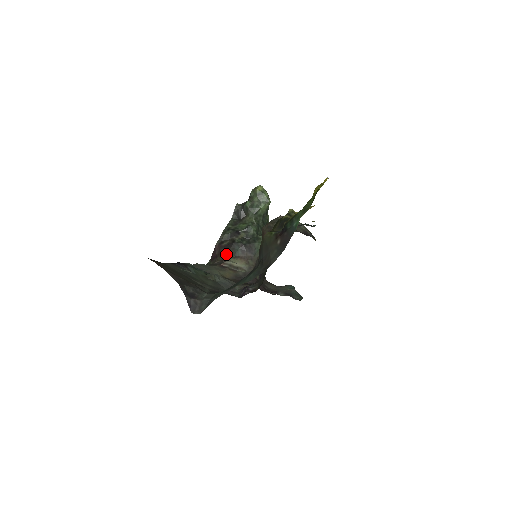
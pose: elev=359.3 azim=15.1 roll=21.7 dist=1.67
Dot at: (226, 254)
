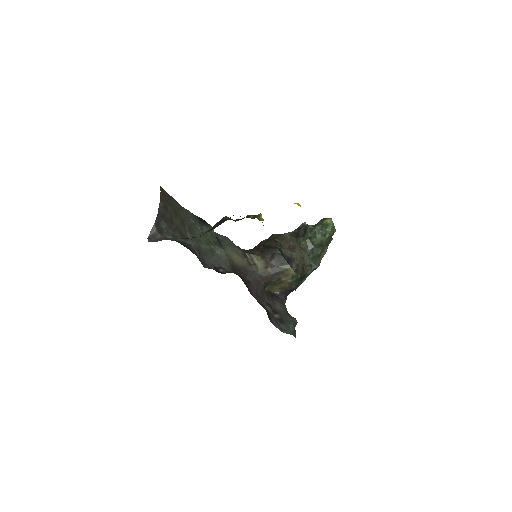
Dot at: (260, 251)
